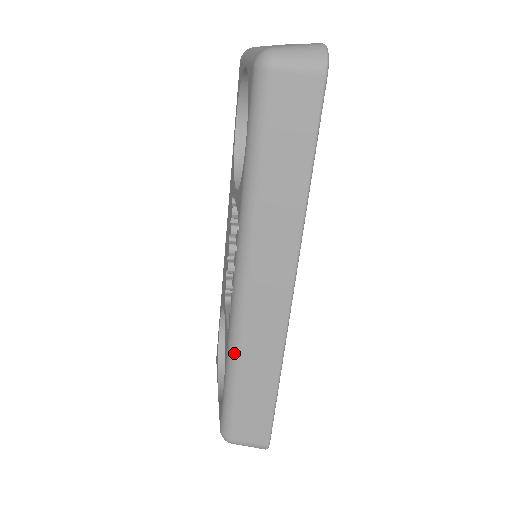
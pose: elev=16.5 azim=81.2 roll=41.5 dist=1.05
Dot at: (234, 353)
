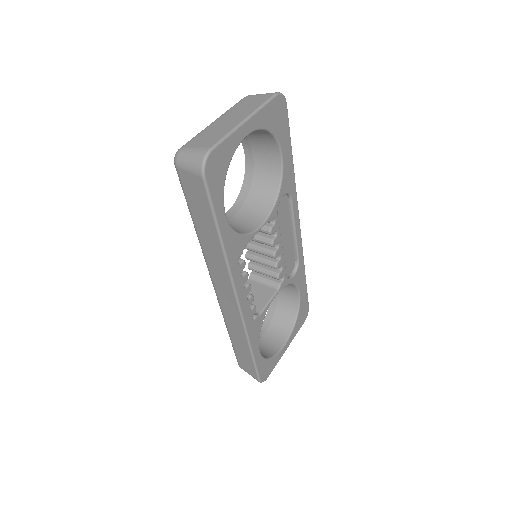
Dot at: (224, 320)
